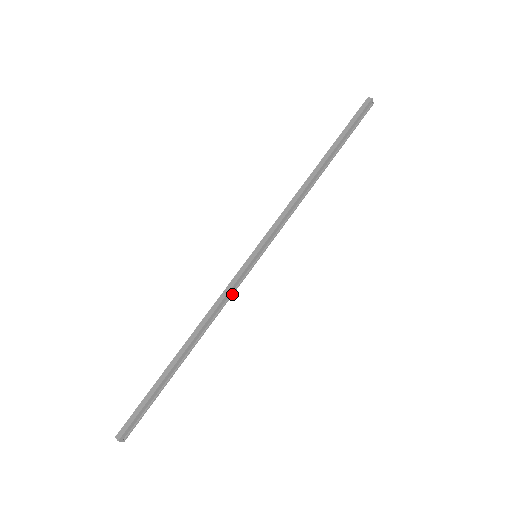
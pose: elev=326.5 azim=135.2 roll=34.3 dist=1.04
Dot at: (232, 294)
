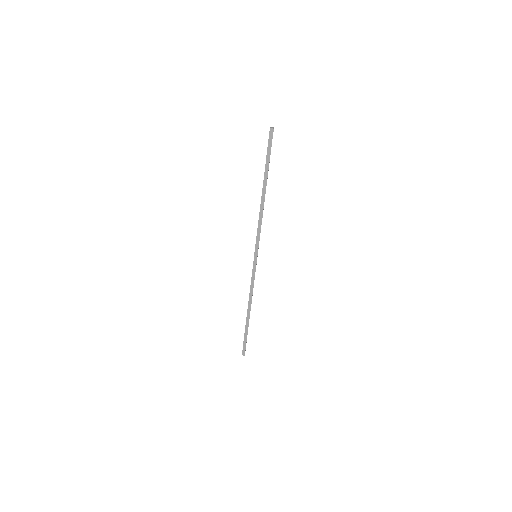
Dot at: (254, 278)
